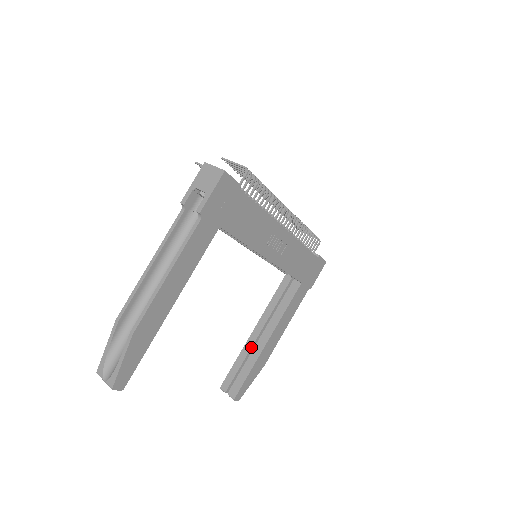
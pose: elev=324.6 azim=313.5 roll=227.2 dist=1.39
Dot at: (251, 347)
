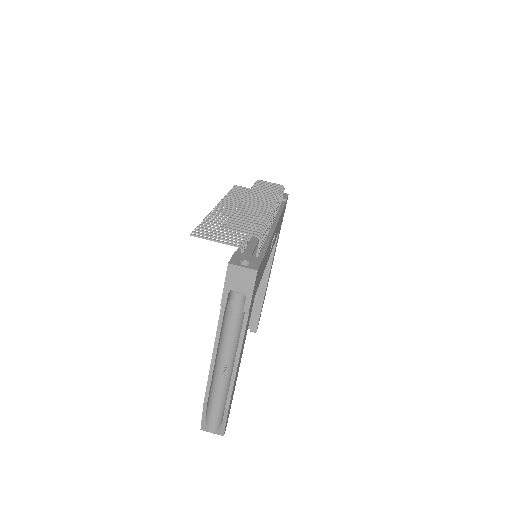
Dot at: occluded
